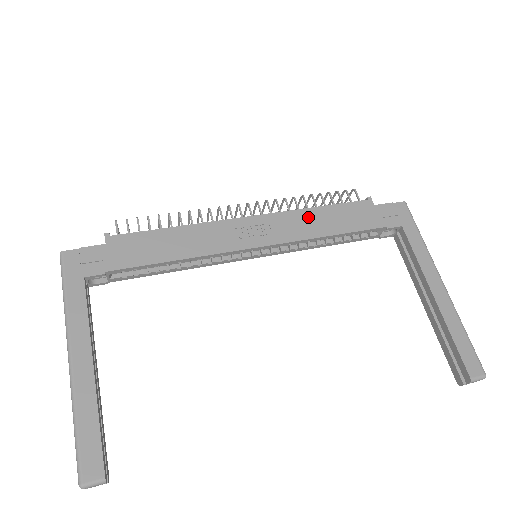
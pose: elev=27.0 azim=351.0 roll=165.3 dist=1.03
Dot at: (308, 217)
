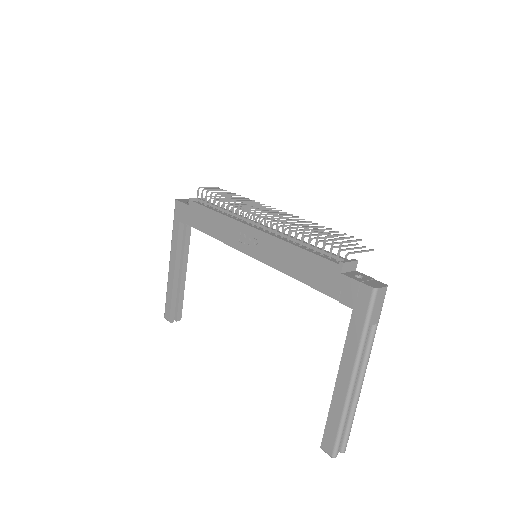
Dot at: (286, 251)
